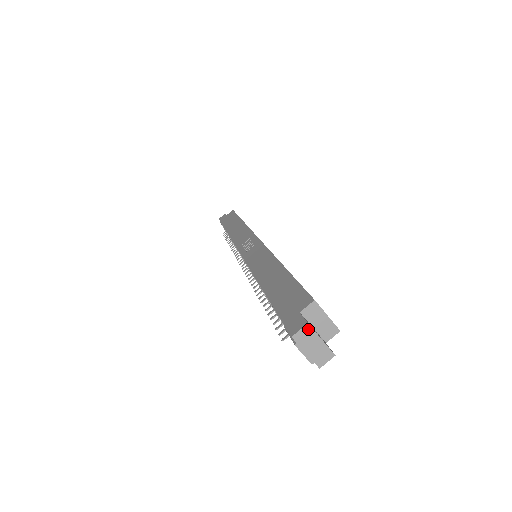
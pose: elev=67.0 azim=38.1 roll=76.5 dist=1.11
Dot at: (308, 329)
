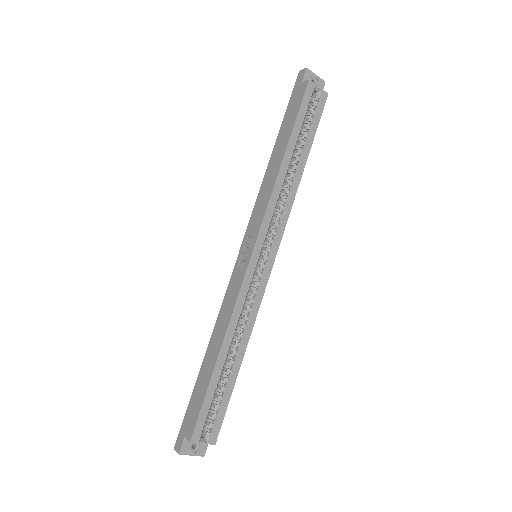
Dot at: (181, 454)
